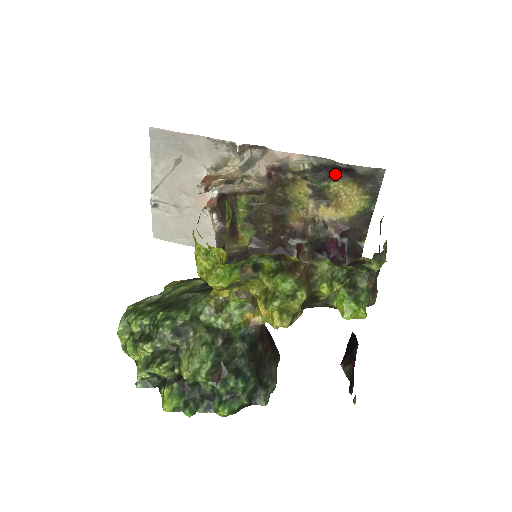
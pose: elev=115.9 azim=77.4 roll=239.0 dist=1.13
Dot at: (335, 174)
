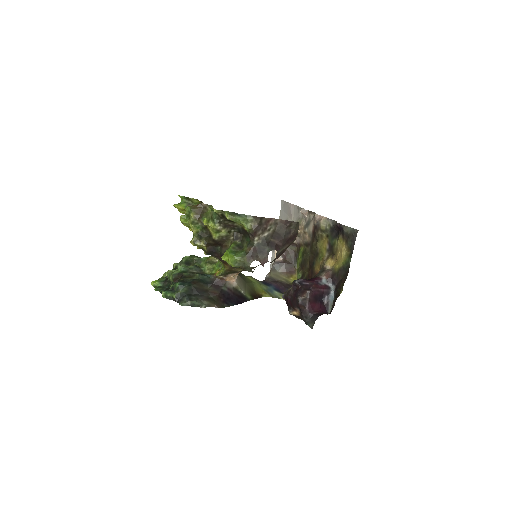
Dot at: occluded
